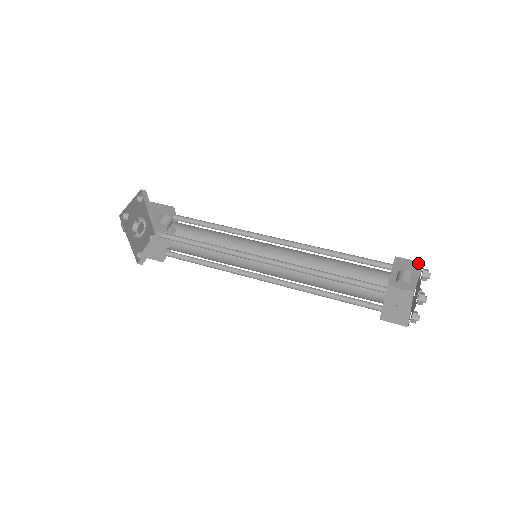
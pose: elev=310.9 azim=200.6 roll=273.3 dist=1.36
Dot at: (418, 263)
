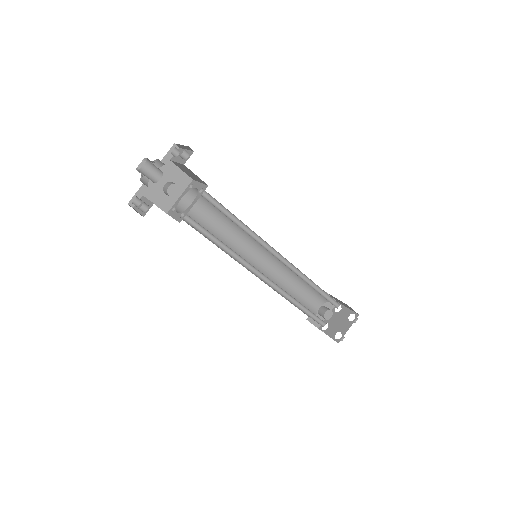
Dot at: occluded
